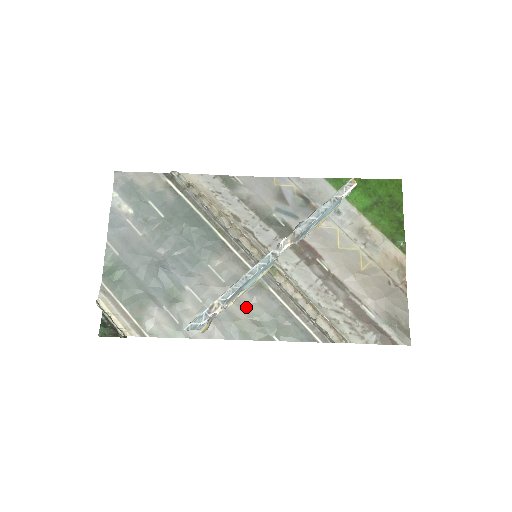
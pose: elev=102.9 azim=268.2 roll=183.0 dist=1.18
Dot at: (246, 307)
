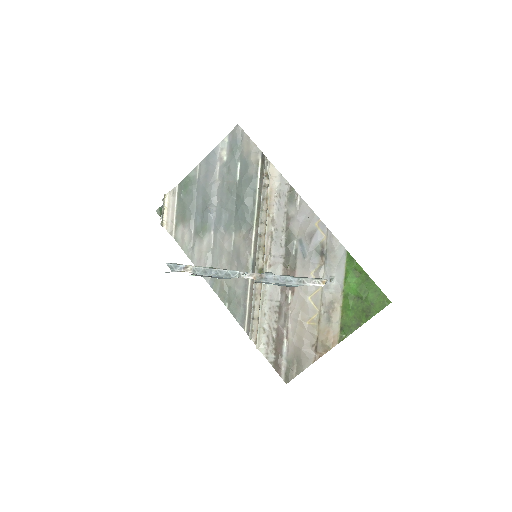
Dot at: occluded
